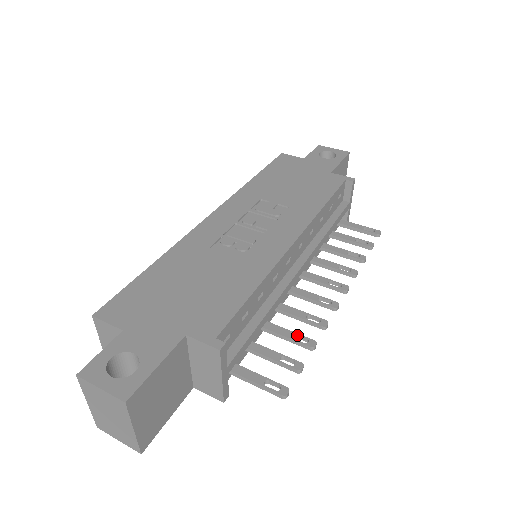
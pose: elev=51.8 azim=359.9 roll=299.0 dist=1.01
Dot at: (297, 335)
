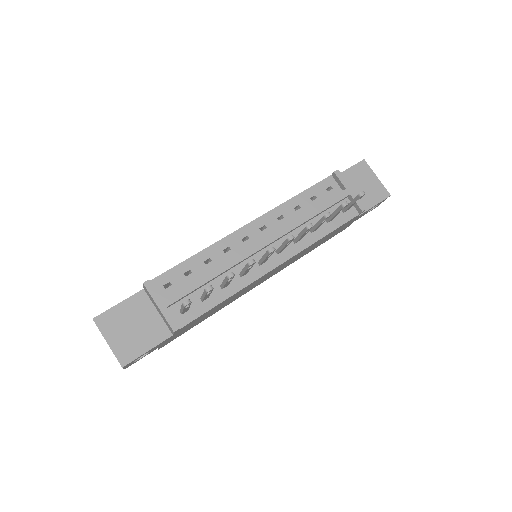
Dot at: occluded
